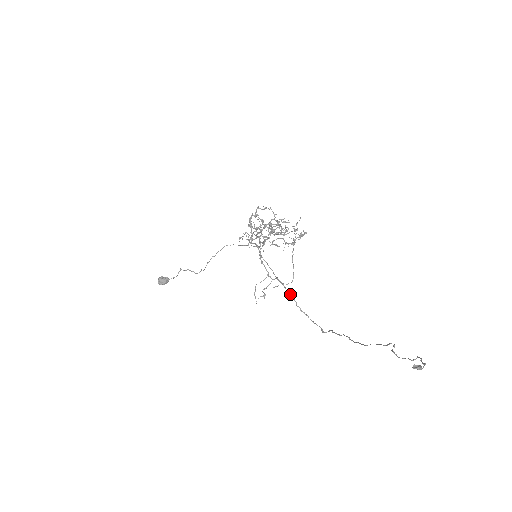
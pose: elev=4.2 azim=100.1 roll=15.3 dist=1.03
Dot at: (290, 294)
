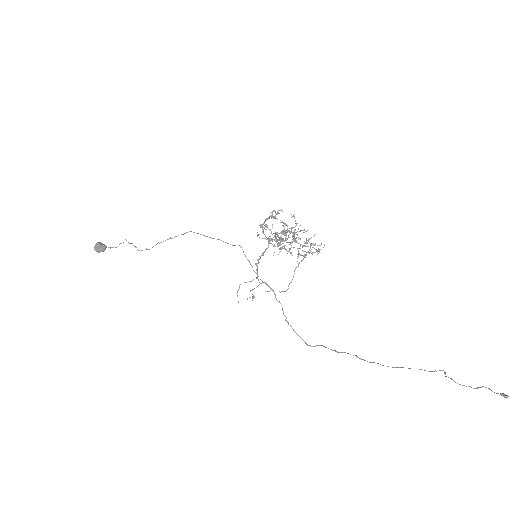
Dot at: (279, 302)
